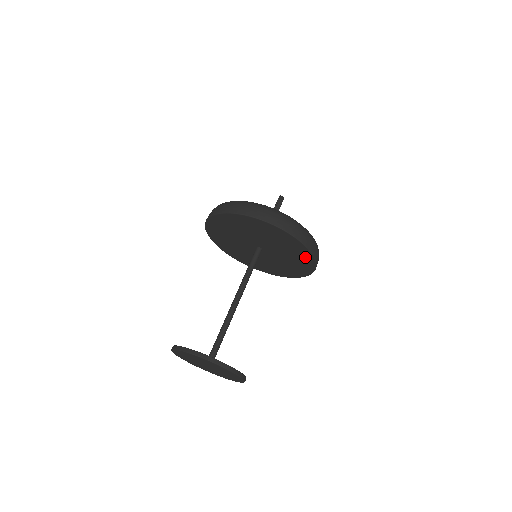
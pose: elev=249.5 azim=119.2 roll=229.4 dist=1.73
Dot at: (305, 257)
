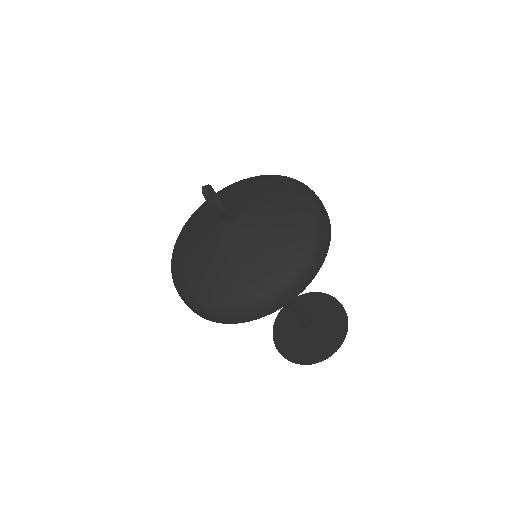
Dot at: occluded
